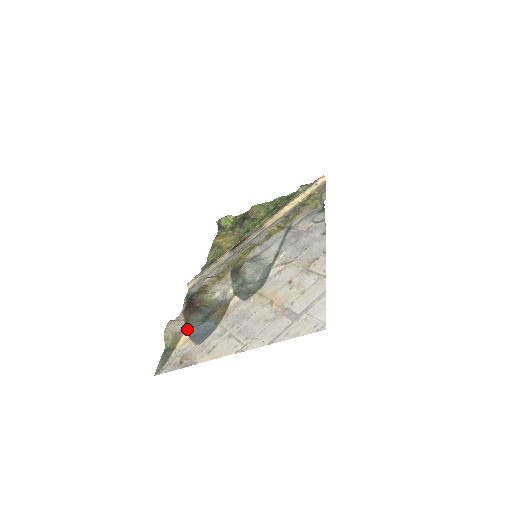
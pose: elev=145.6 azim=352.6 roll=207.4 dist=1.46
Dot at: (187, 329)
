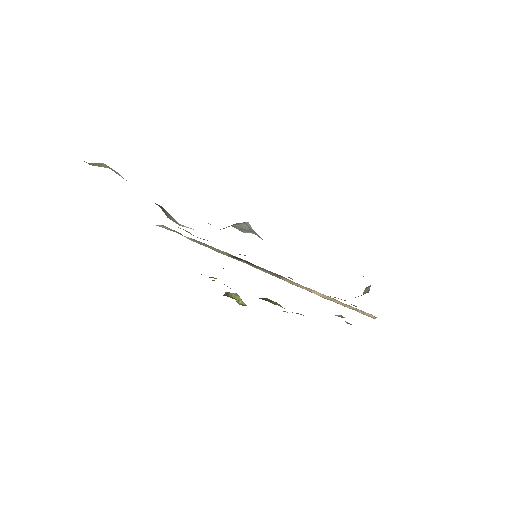
Dot at: occluded
